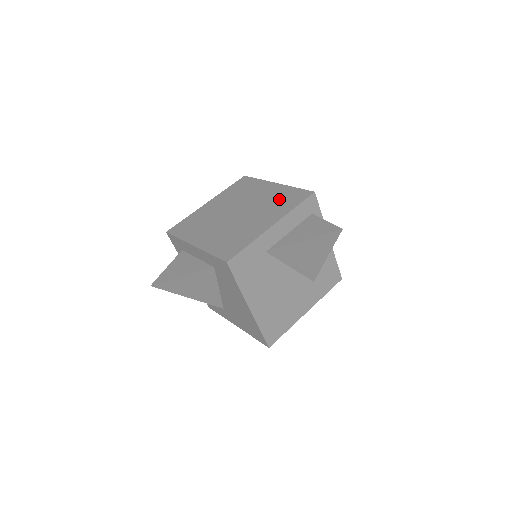
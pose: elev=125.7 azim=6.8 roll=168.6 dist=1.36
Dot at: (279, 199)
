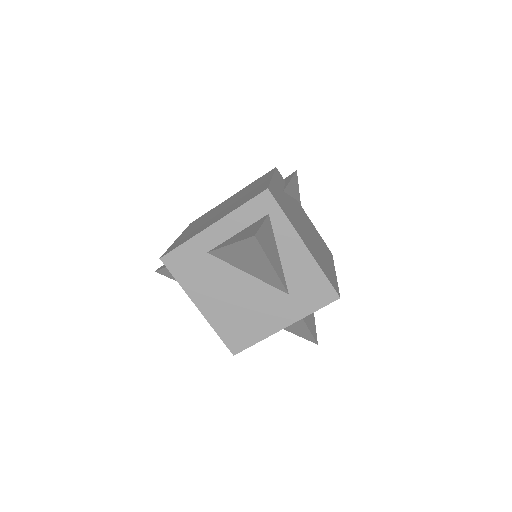
Dot at: (248, 195)
